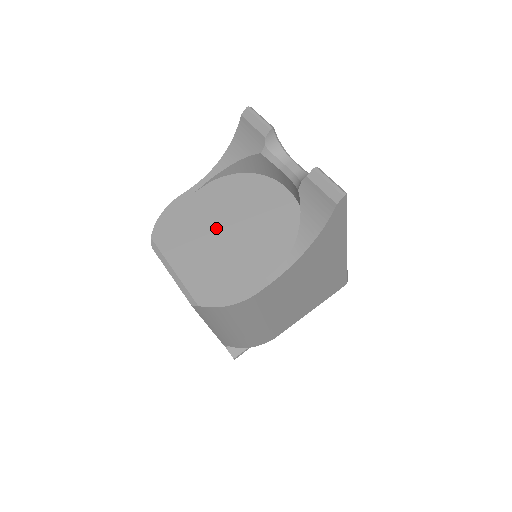
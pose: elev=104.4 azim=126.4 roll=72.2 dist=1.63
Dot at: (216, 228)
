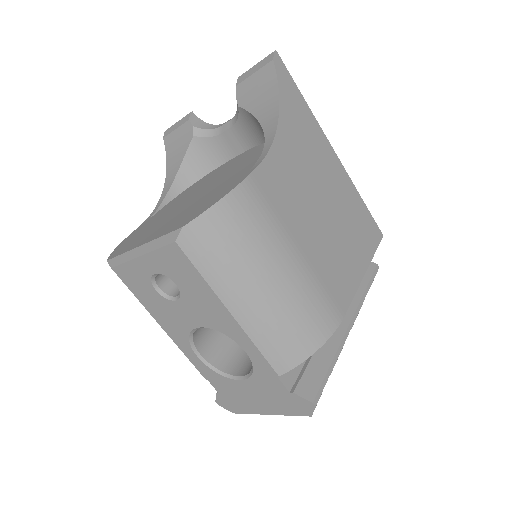
Dot at: (180, 206)
